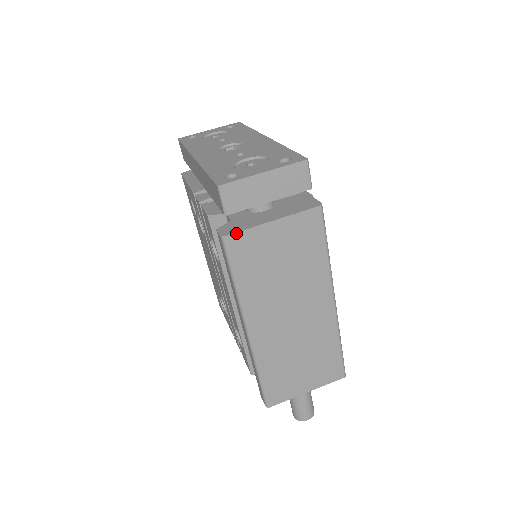
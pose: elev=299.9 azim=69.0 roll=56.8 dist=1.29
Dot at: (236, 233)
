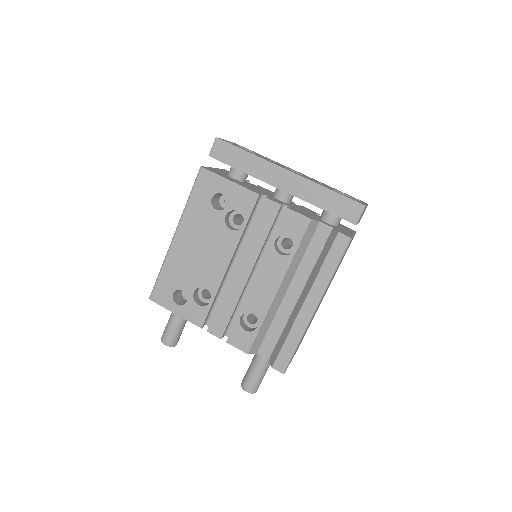
Dot at: occluded
